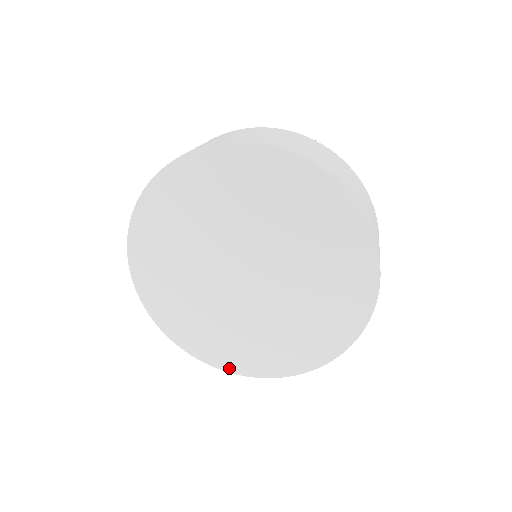
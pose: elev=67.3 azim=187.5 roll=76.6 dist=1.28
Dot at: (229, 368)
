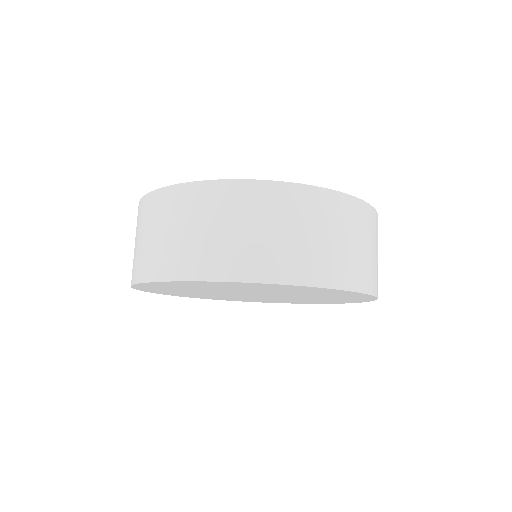
Dot at: occluded
